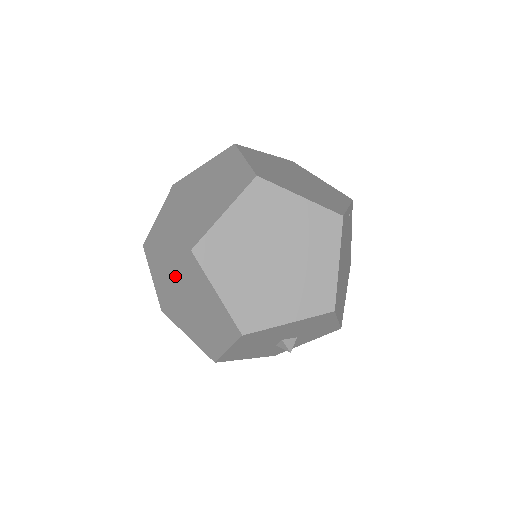
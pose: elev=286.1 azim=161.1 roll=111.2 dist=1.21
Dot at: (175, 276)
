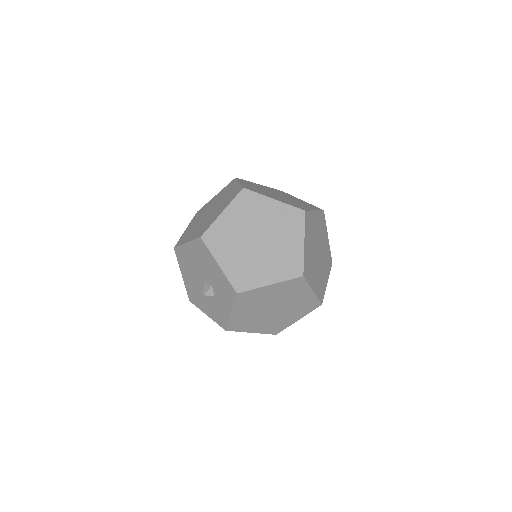
Dot at: occluded
